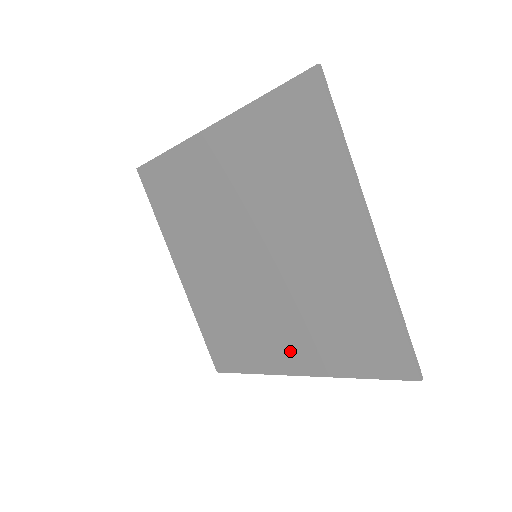
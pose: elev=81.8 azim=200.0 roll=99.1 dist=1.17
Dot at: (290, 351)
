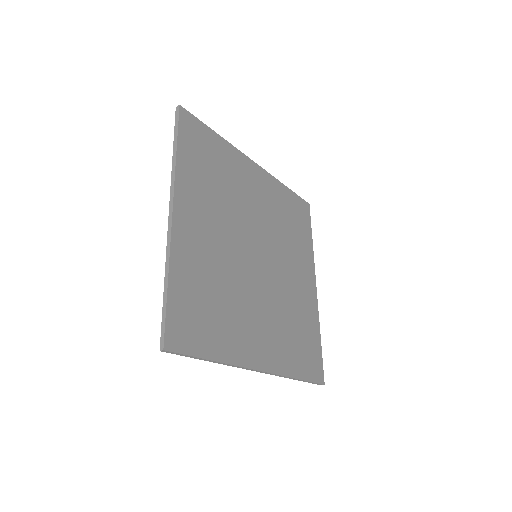
Dot at: occluded
